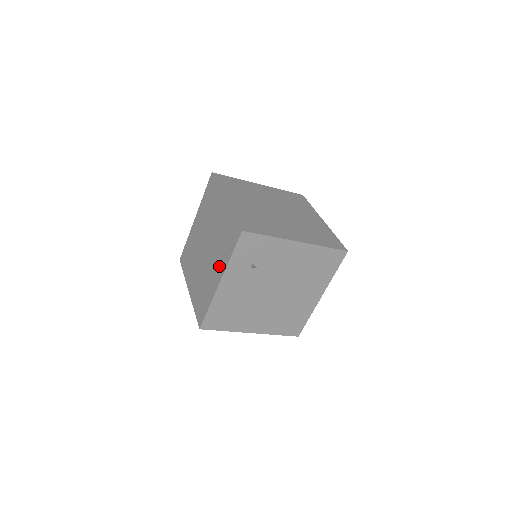
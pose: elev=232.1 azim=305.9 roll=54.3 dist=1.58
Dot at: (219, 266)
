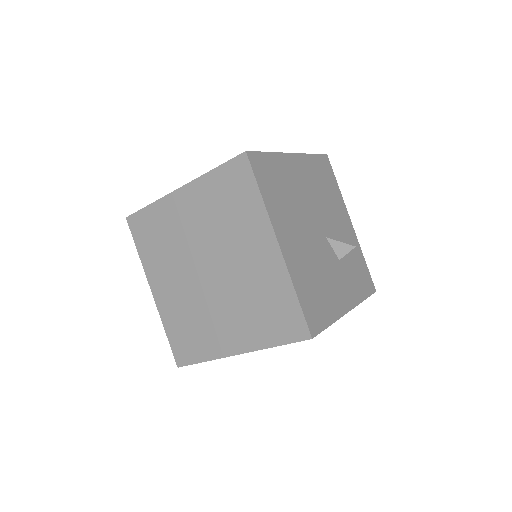
Dot at: occluded
